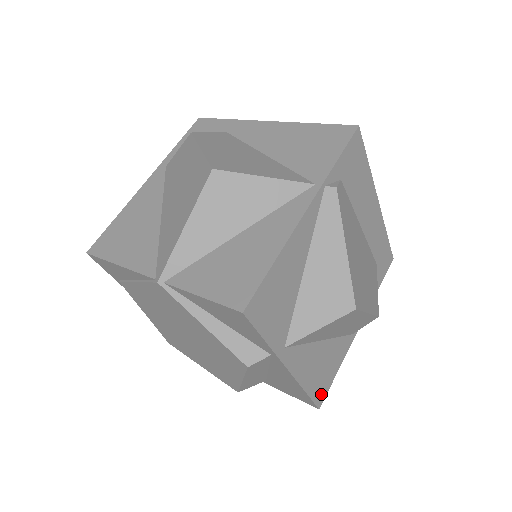
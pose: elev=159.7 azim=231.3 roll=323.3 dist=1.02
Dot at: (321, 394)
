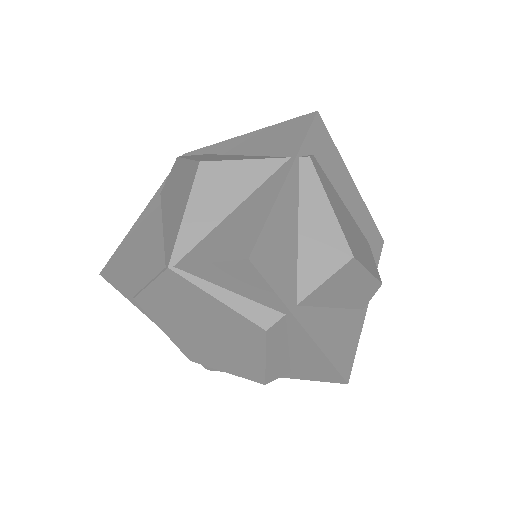
Dot at: (346, 367)
